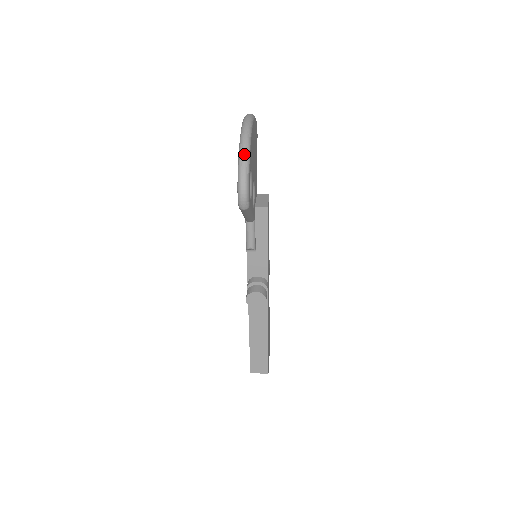
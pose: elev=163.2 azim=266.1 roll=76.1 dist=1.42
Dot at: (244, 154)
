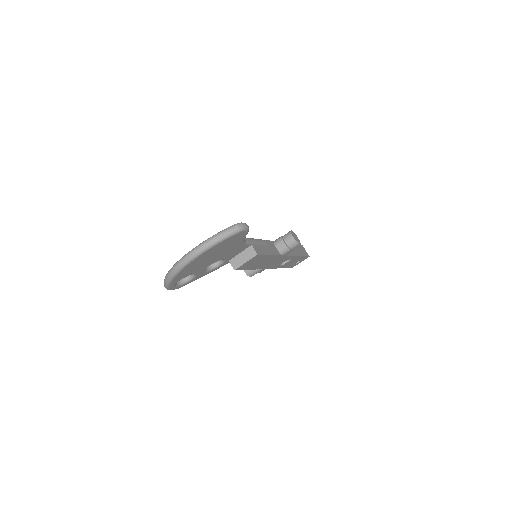
Dot at: (166, 280)
